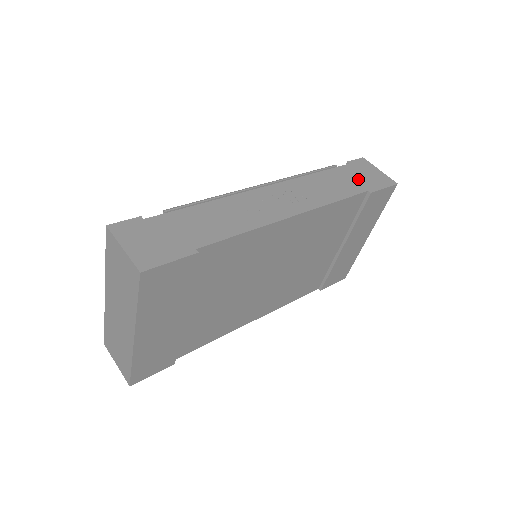
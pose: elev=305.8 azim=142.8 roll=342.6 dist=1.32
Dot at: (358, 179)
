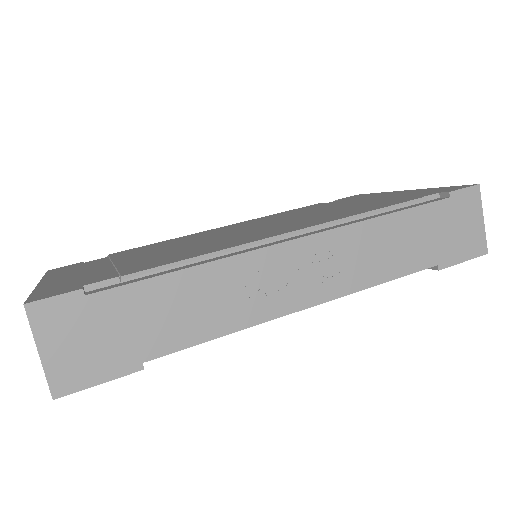
Dot at: (440, 237)
